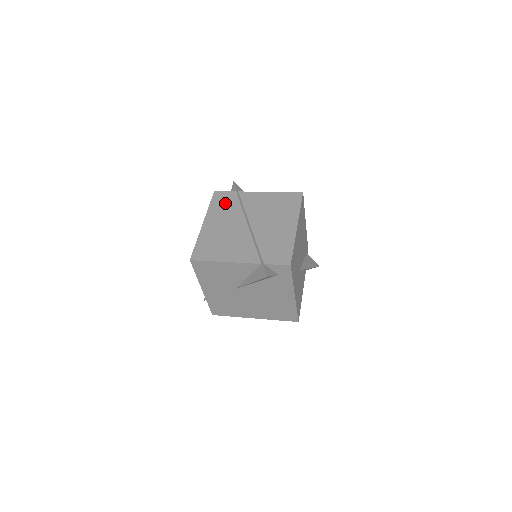
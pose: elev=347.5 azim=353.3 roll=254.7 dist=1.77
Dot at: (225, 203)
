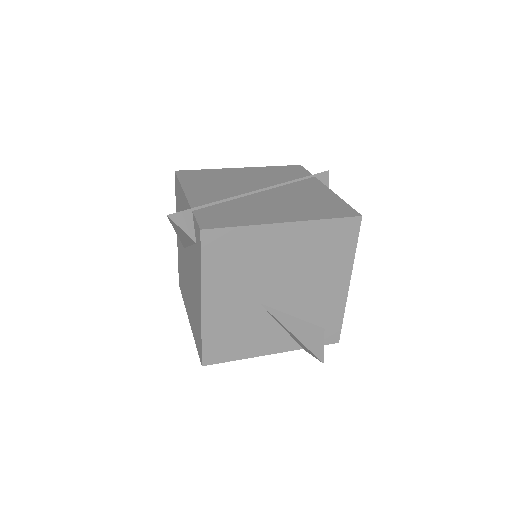
Dot at: (286, 173)
